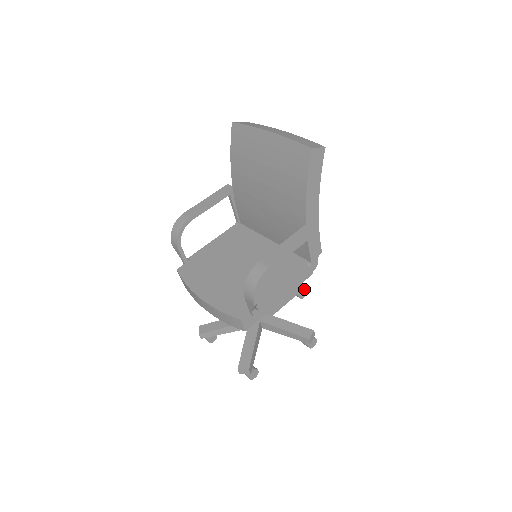
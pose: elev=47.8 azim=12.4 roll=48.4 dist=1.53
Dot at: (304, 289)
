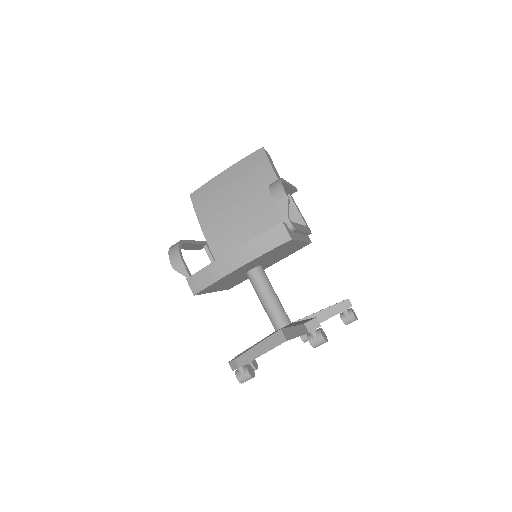
Dot at: occluded
